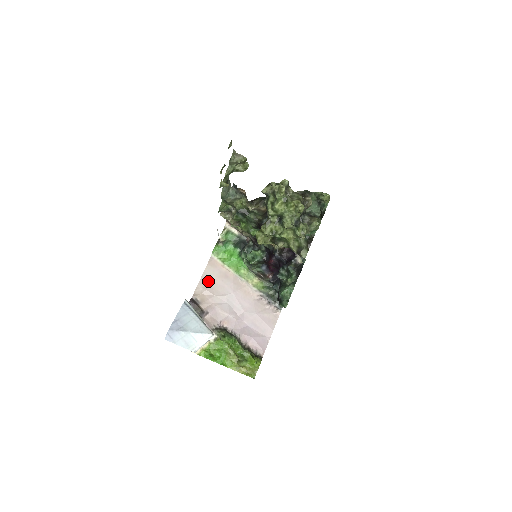
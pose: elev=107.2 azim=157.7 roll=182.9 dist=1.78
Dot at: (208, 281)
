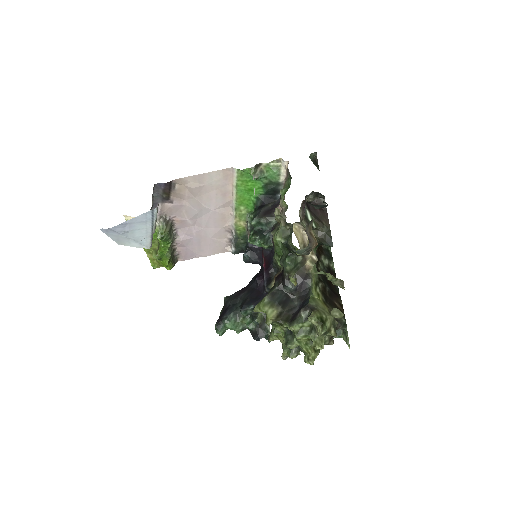
Dot at: (204, 183)
